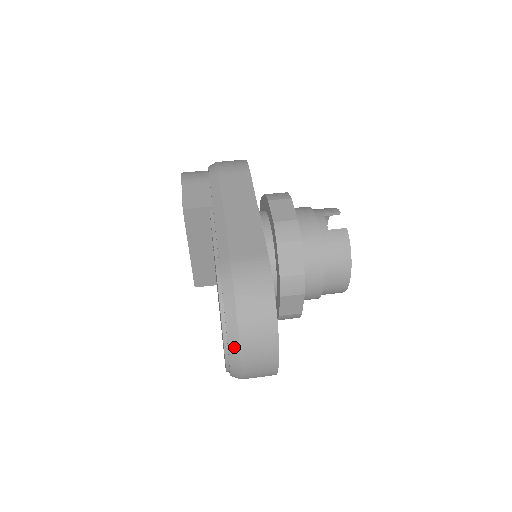
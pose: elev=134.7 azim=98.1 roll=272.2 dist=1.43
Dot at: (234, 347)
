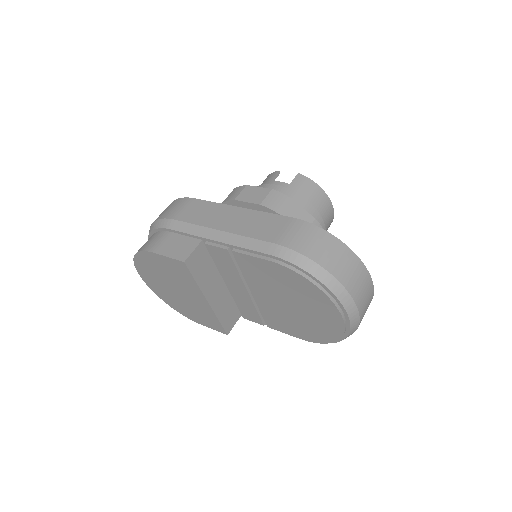
Dot at: (344, 297)
